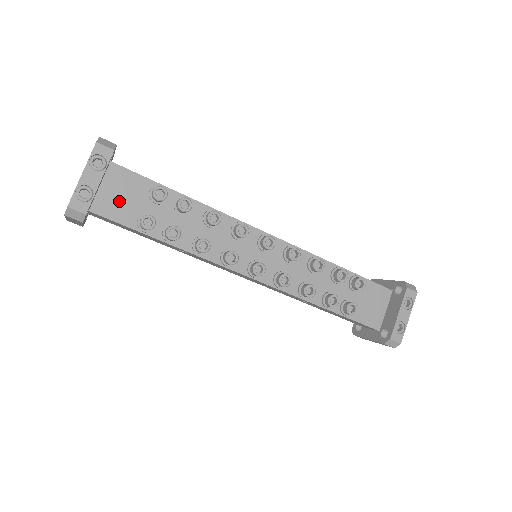
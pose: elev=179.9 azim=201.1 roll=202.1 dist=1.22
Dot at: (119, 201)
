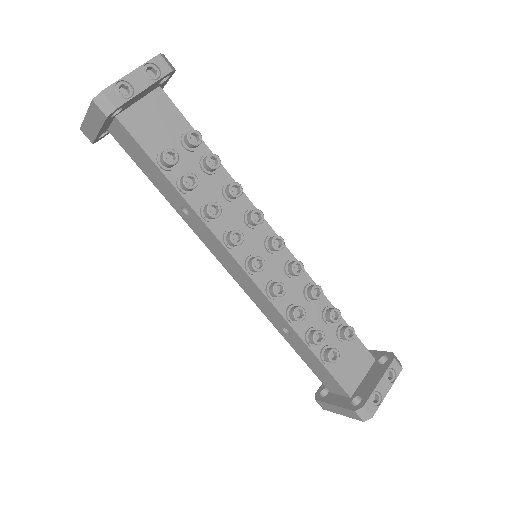
Dot at: (150, 125)
